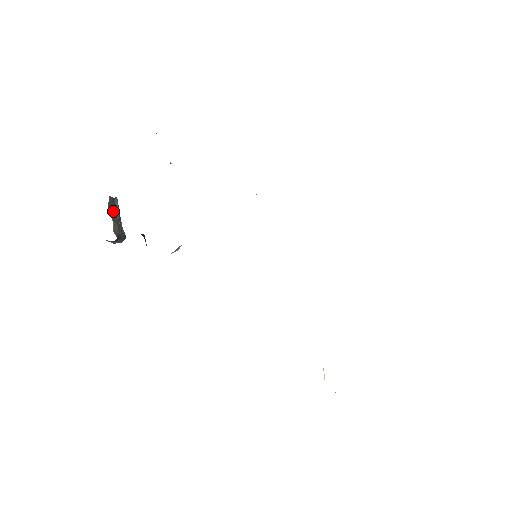
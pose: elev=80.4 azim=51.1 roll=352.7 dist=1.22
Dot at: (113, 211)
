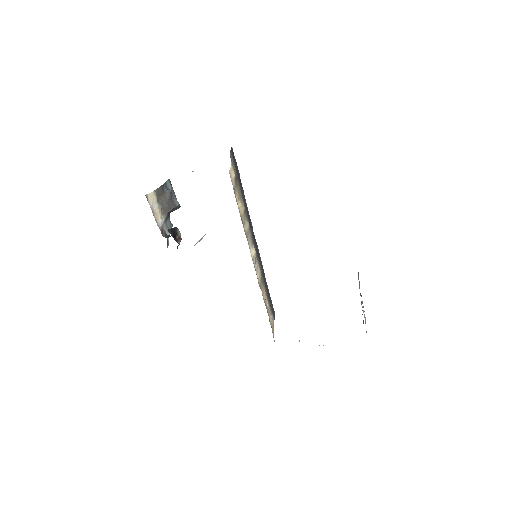
Dot at: (164, 195)
